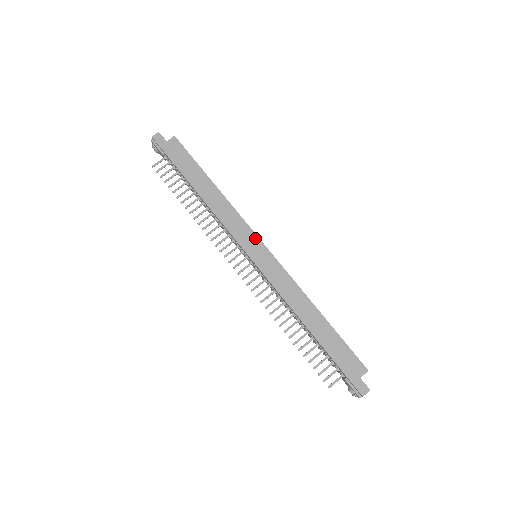
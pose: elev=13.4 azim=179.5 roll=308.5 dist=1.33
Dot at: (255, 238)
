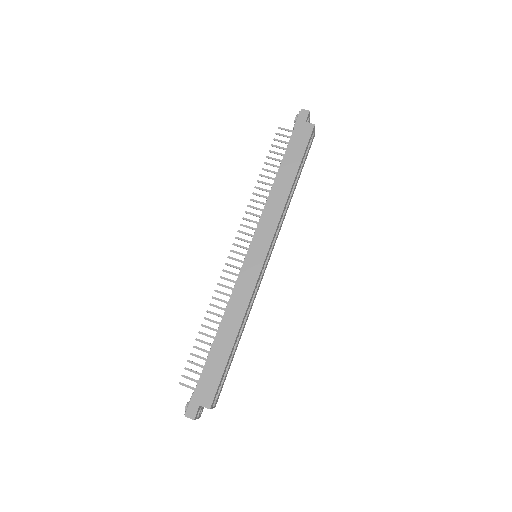
Dot at: (268, 244)
